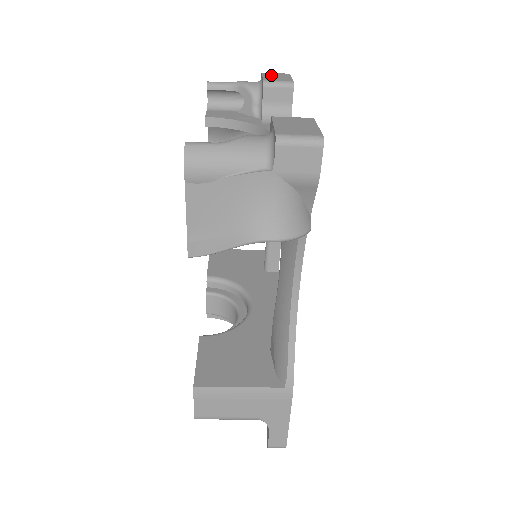
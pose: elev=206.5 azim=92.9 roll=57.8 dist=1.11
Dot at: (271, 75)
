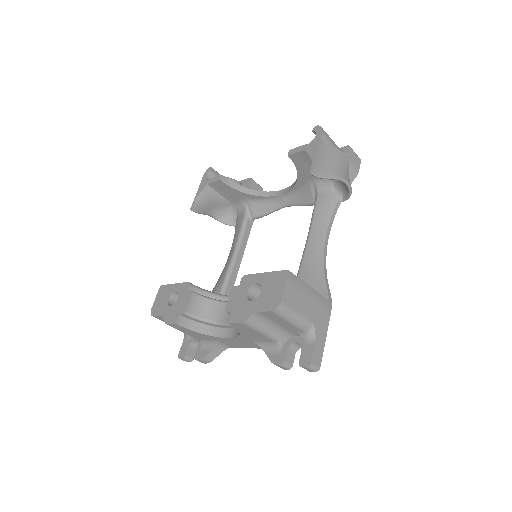
Dot at: occluded
